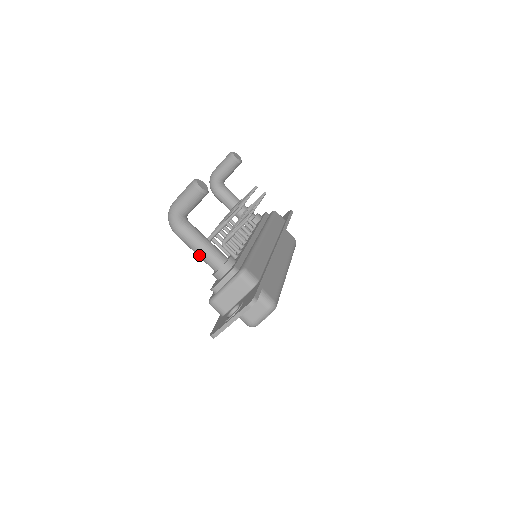
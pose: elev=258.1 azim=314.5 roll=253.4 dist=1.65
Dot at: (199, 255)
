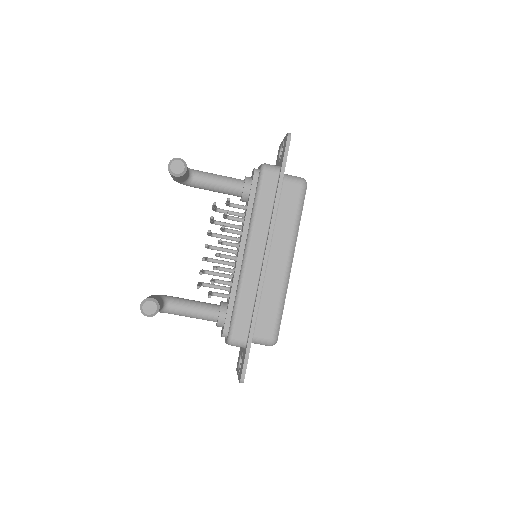
Dot at: occluded
